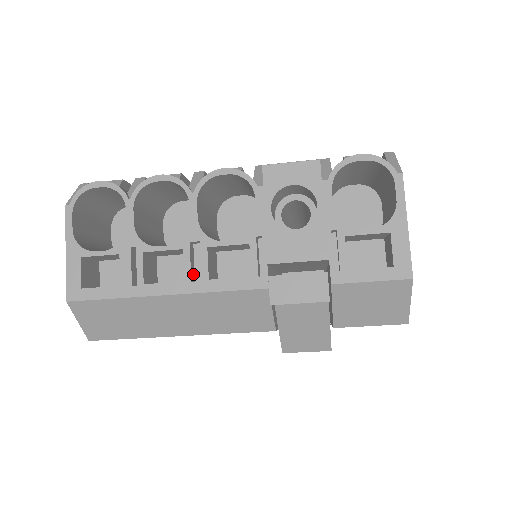
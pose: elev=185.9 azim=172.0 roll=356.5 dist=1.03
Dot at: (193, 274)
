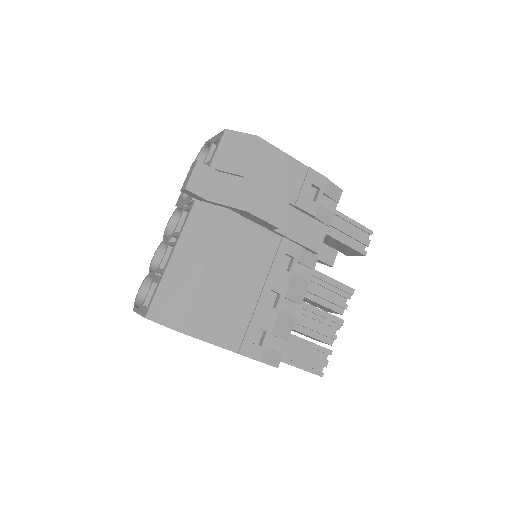
Dot at: occluded
